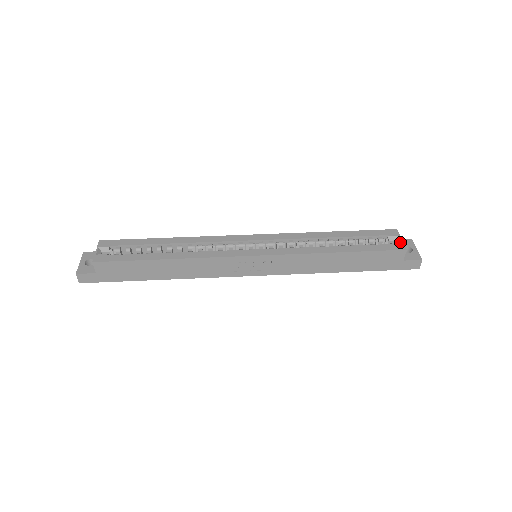
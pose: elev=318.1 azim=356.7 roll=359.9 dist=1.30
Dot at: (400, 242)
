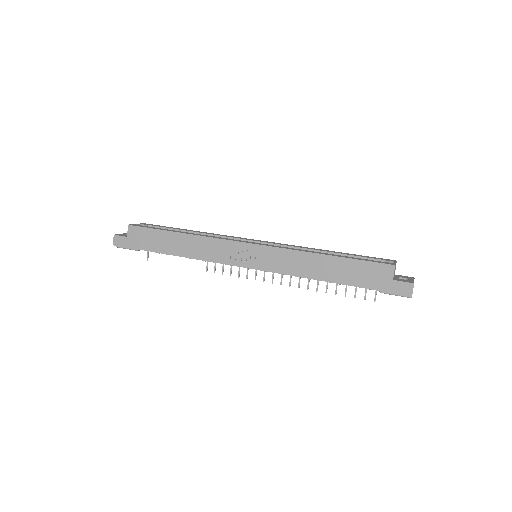
Dot at: (393, 263)
